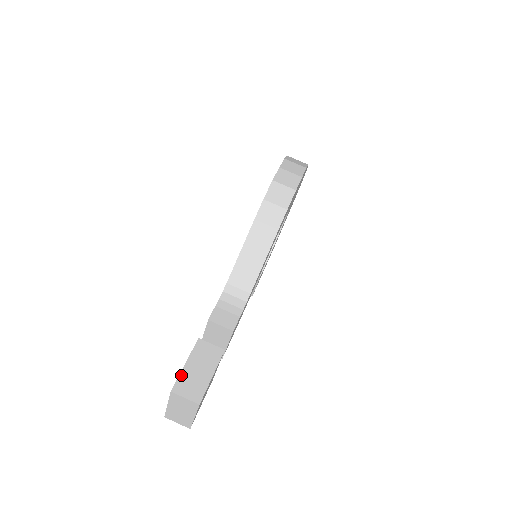
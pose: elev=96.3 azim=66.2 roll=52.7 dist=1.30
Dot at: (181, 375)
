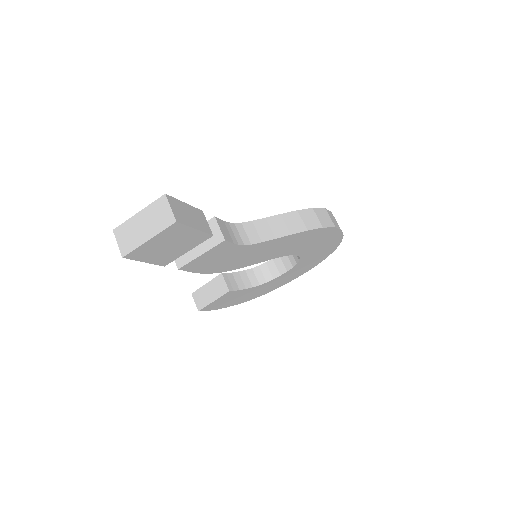
Dot at: (178, 200)
